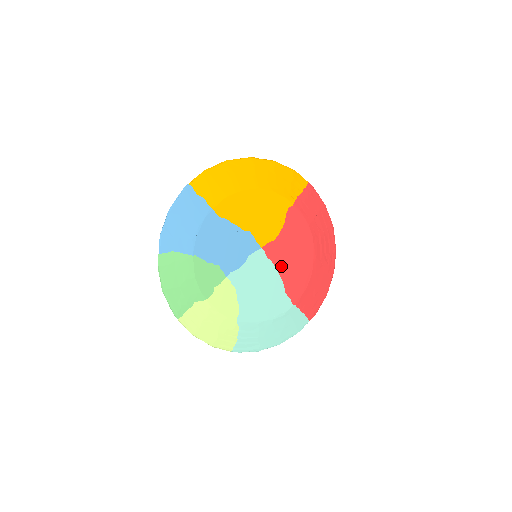
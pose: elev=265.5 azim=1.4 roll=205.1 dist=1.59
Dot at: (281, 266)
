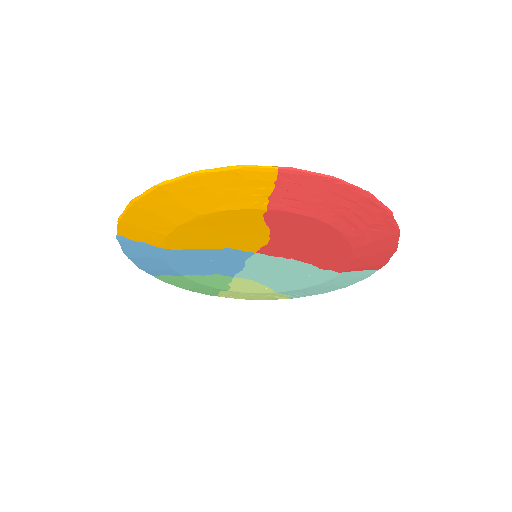
Dot at: (297, 256)
